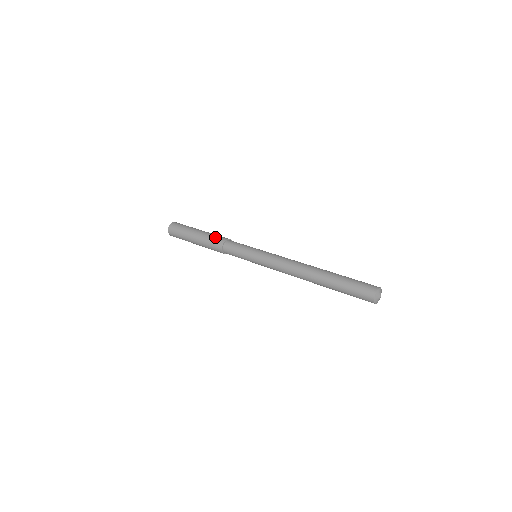
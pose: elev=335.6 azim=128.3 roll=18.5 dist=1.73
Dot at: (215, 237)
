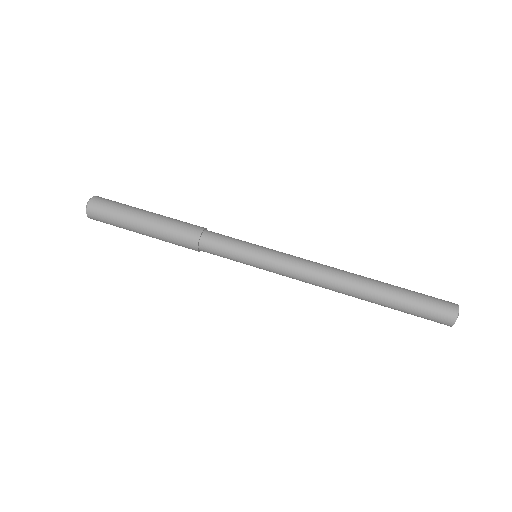
Dot at: (181, 227)
